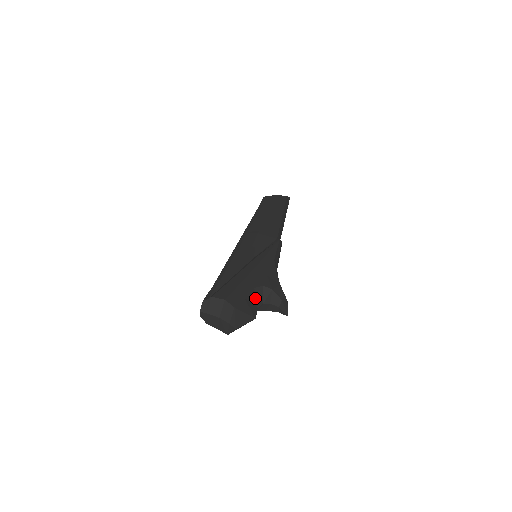
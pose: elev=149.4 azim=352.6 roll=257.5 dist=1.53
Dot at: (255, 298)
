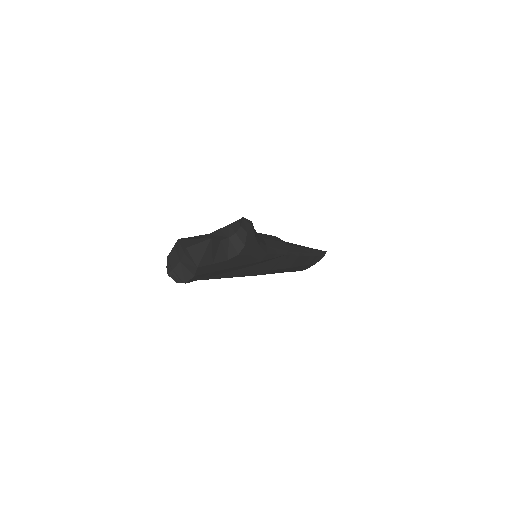
Dot at: (214, 237)
